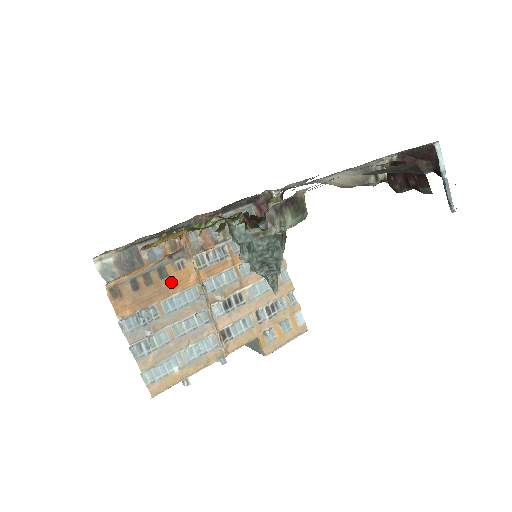
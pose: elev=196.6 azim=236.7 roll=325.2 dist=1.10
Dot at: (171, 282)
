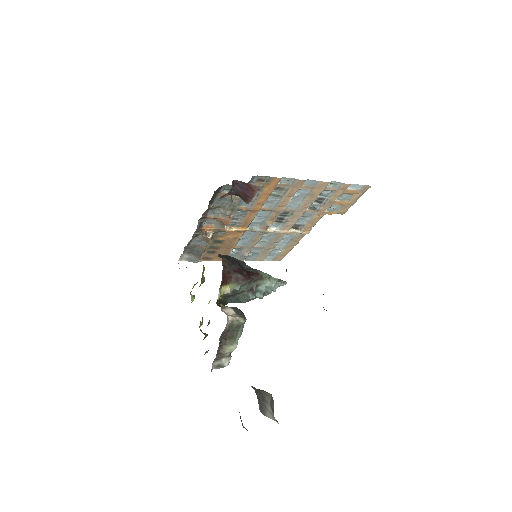
Dot at: (229, 240)
